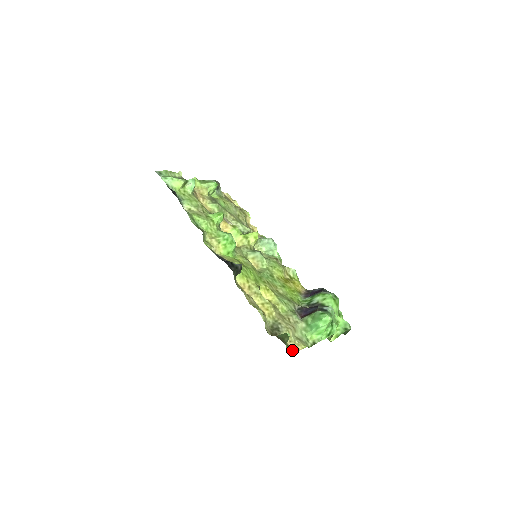
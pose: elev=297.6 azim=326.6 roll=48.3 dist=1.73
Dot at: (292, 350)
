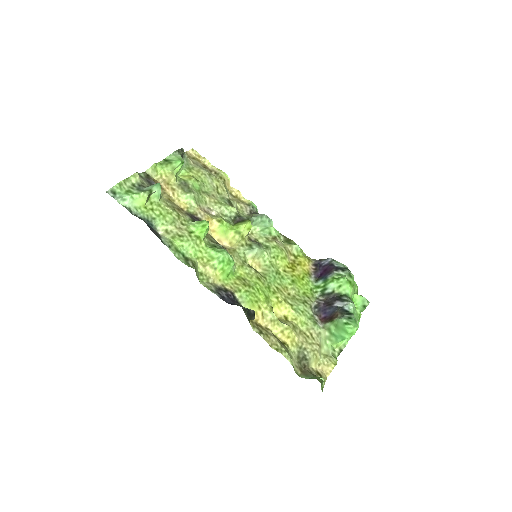
Dot at: (324, 376)
